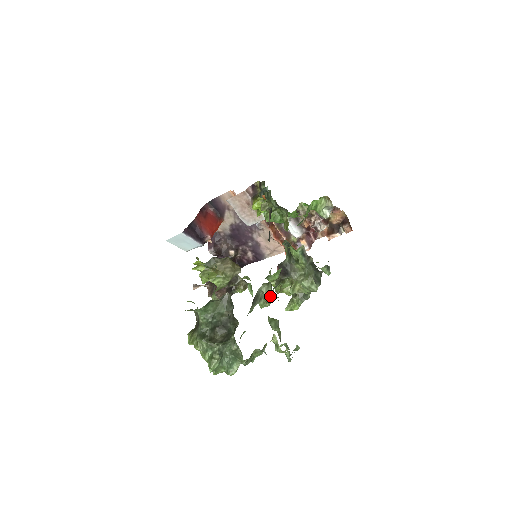
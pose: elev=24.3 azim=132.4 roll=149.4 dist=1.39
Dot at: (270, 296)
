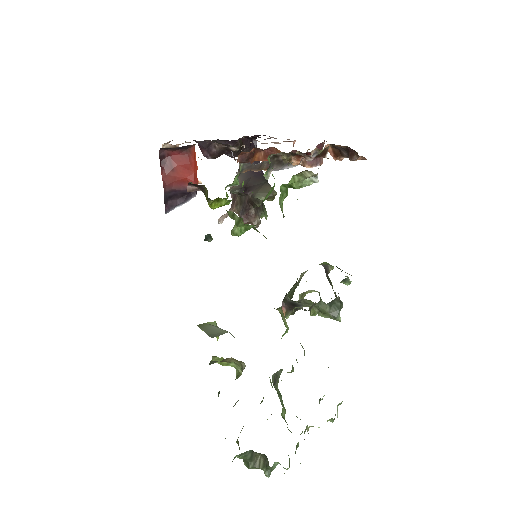
Dot at: occluded
